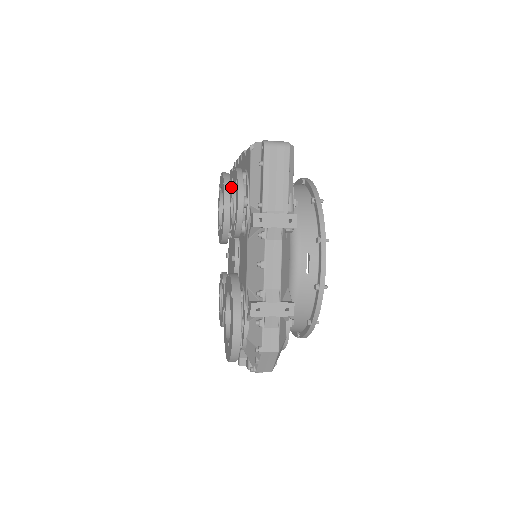
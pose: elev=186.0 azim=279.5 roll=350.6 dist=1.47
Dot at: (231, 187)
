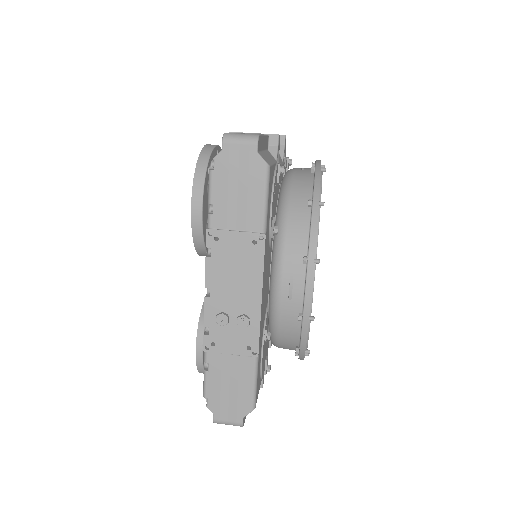
Dot at: (201, 315)
